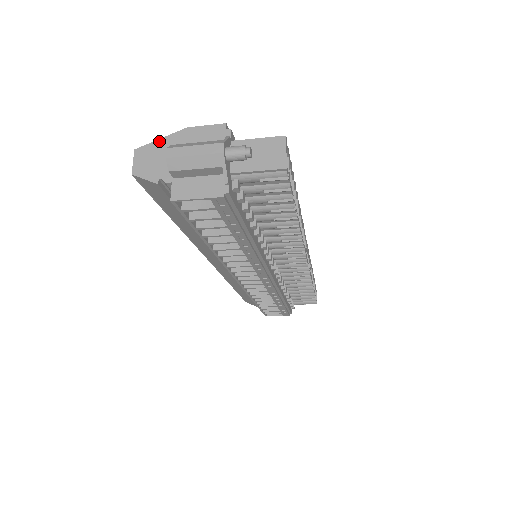
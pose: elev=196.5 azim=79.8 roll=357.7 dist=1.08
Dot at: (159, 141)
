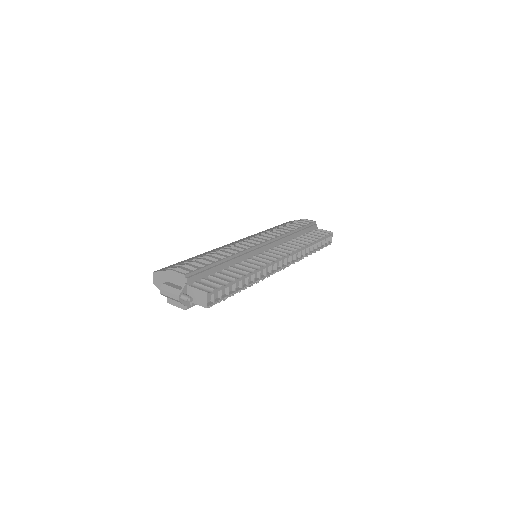
Dot at: (161, 272)
